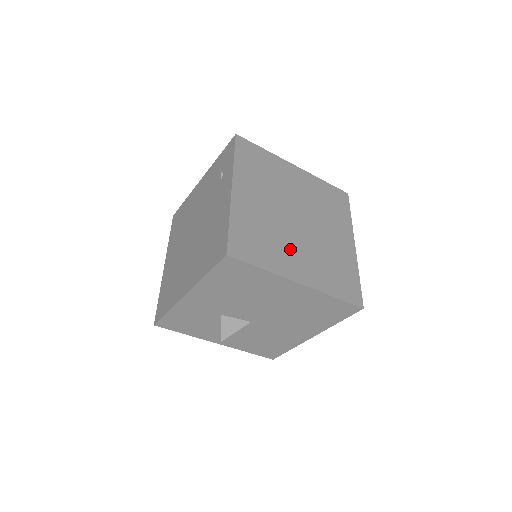
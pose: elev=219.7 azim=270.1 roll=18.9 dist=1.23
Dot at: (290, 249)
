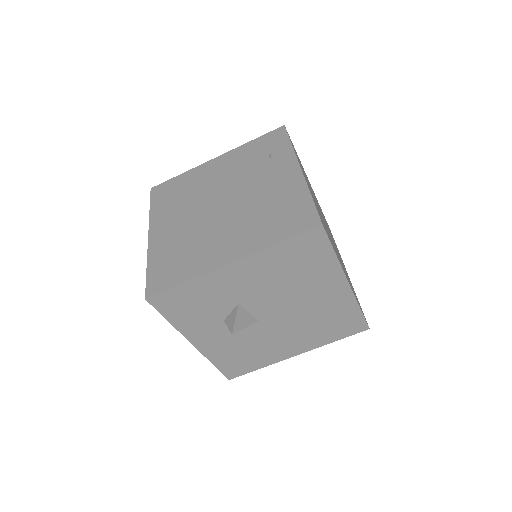
Dot at: (335, 249)
